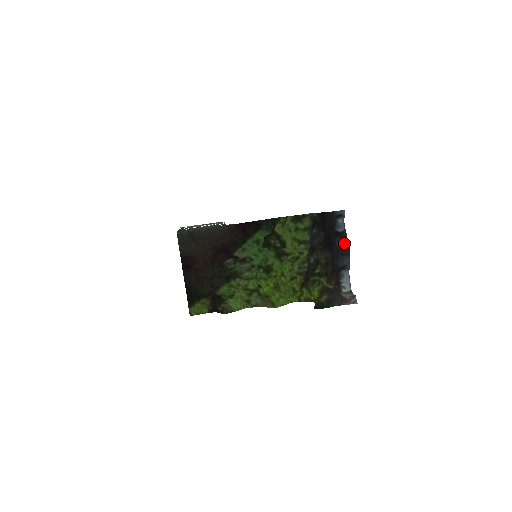
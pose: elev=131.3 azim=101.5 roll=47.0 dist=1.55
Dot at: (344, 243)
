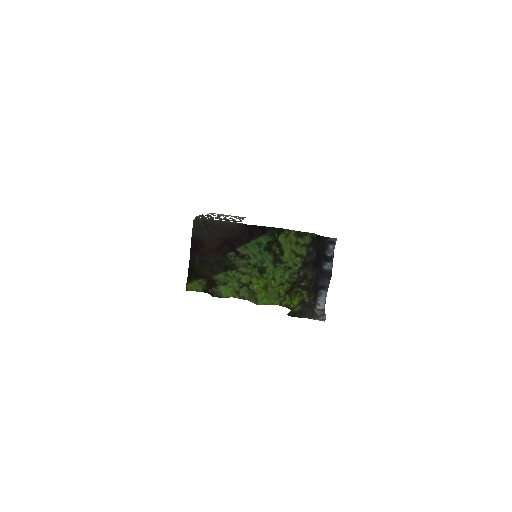
Dot at: (329, 267)
